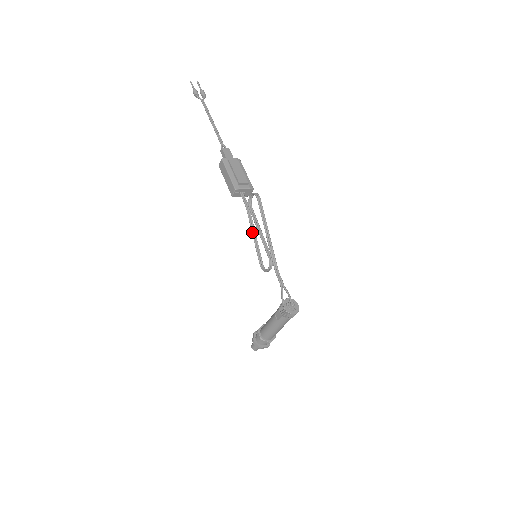
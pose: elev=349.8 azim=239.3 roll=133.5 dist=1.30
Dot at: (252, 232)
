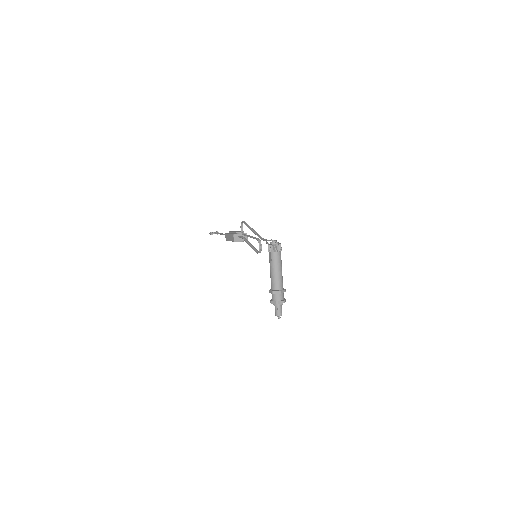
Dot at: (248, 244)
